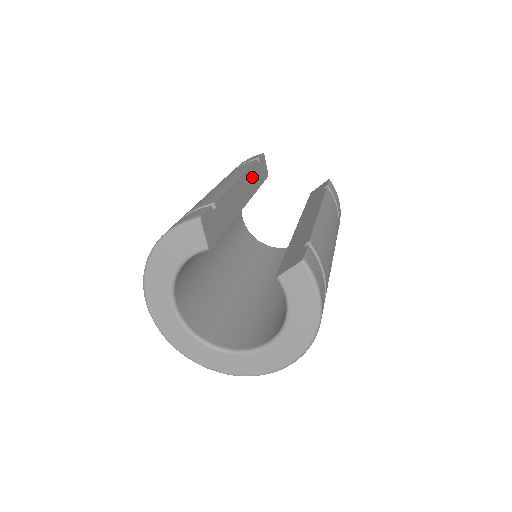
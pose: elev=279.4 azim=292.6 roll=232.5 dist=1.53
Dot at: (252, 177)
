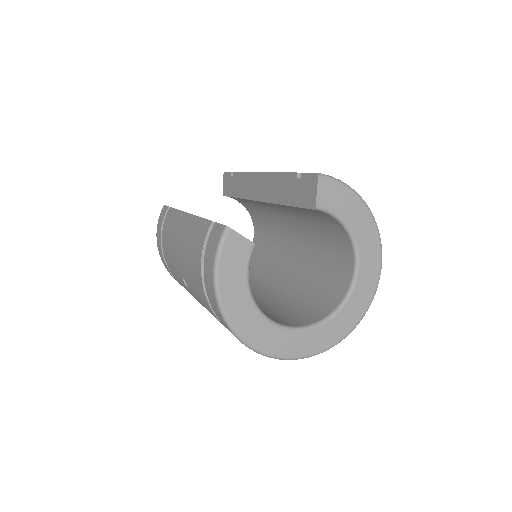
Dot at: occluded
